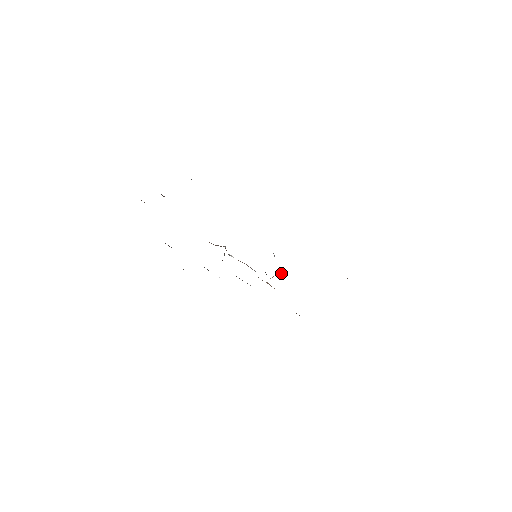
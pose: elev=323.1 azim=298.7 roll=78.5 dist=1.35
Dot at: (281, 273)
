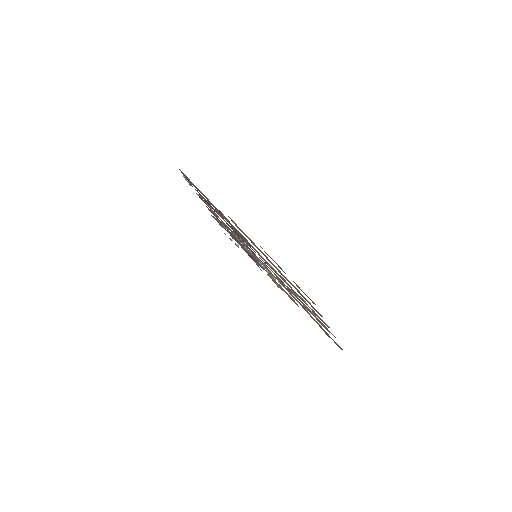
Dot at: occluded
